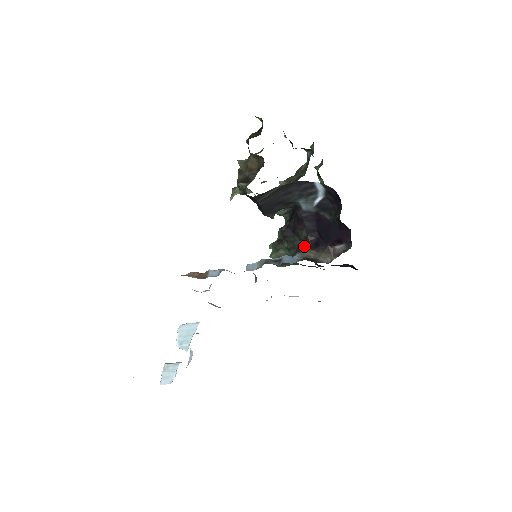
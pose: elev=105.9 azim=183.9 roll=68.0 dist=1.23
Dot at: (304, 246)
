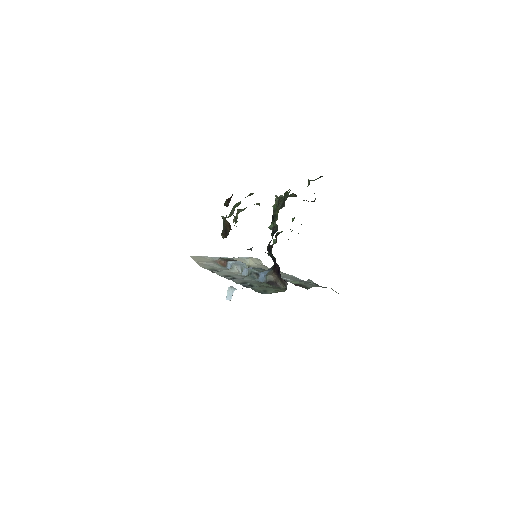
Dot at: (274, 267)
